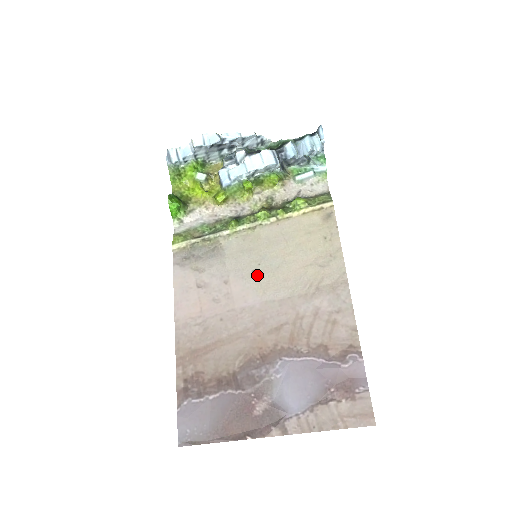
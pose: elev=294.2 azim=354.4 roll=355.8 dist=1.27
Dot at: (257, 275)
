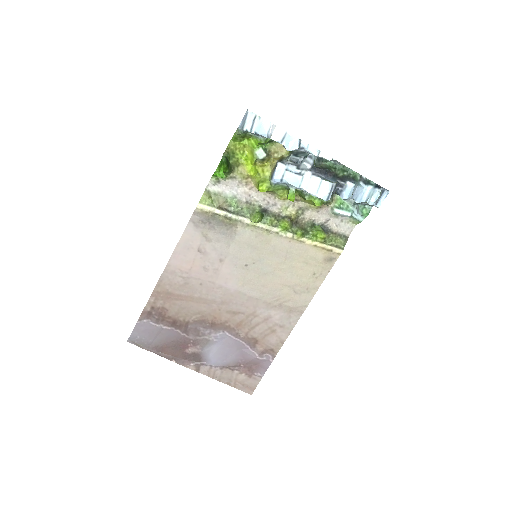
Dot at: (247, 270)
